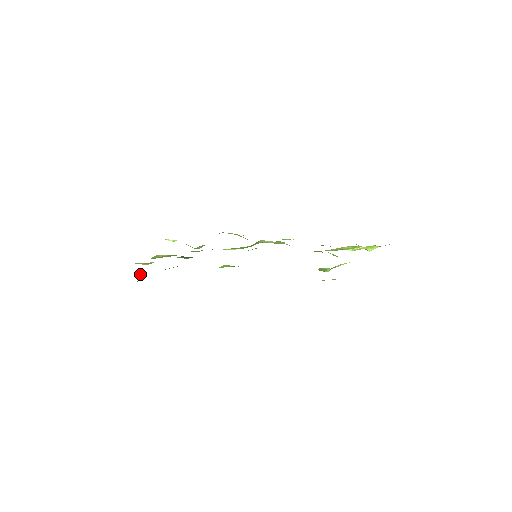
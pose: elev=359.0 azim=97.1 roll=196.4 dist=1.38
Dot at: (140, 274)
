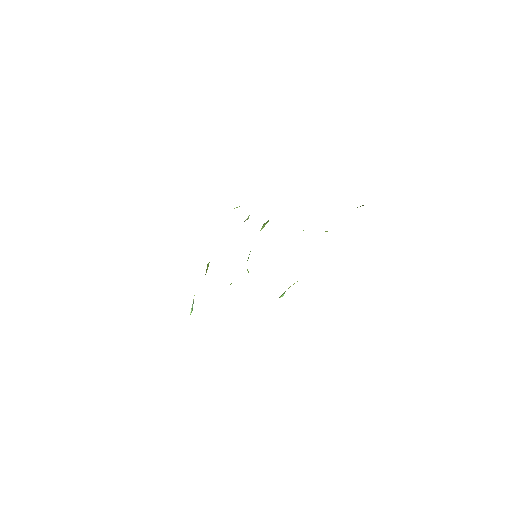
Dot at: (193, 301)
